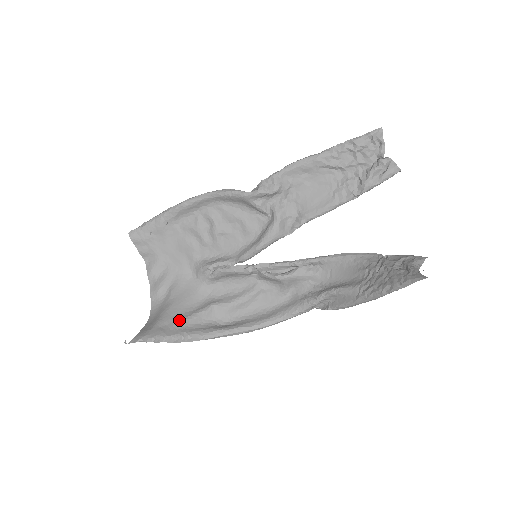
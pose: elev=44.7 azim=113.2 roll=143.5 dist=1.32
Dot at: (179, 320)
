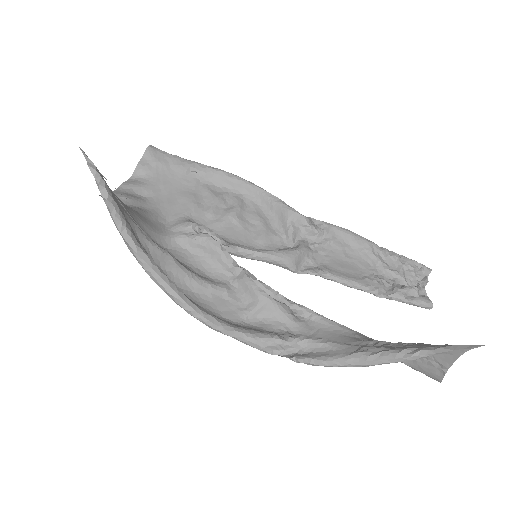
Dot at: (132, 218)
